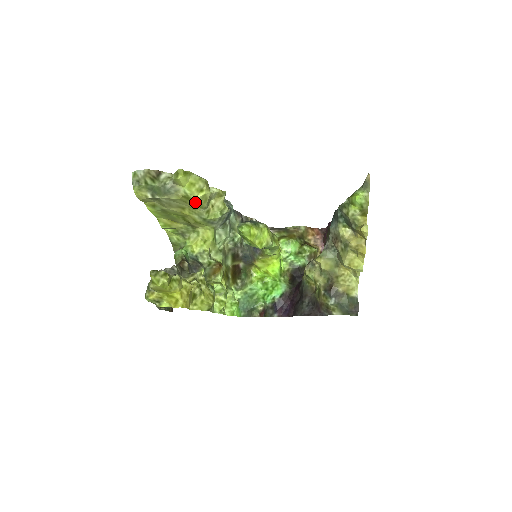
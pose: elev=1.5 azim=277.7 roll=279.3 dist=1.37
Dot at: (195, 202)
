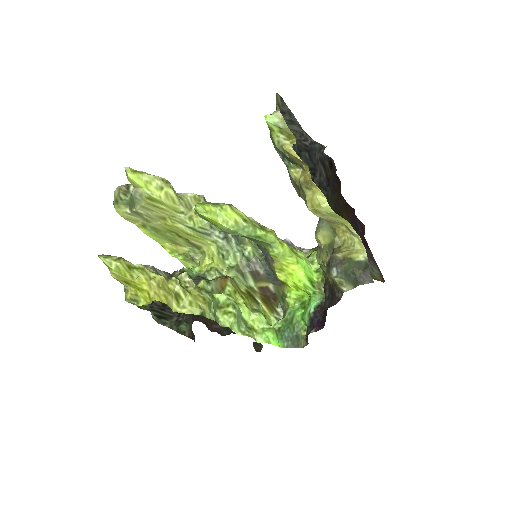
Dot at: (164, 204)
